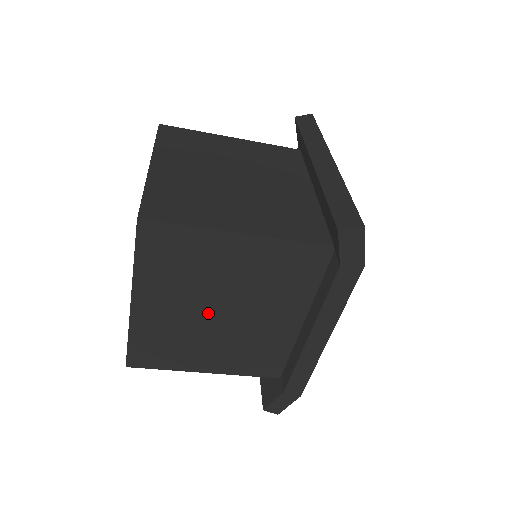
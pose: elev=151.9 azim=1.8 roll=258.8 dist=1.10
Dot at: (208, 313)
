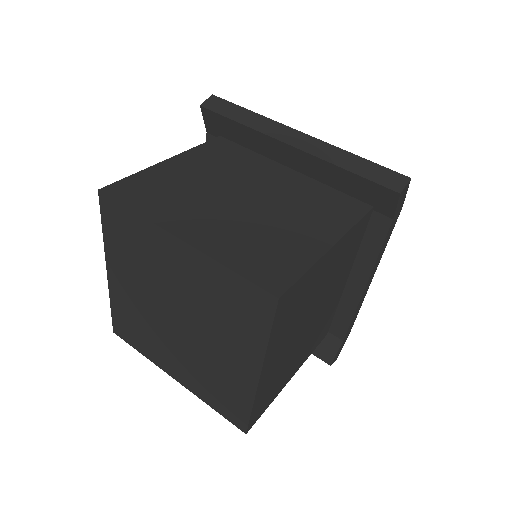
Dot at: (303, 330)
